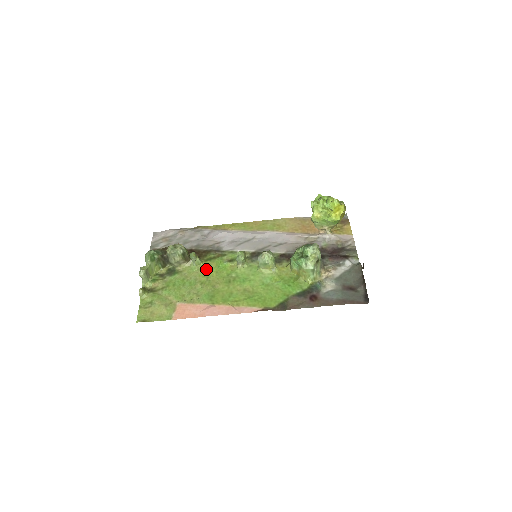
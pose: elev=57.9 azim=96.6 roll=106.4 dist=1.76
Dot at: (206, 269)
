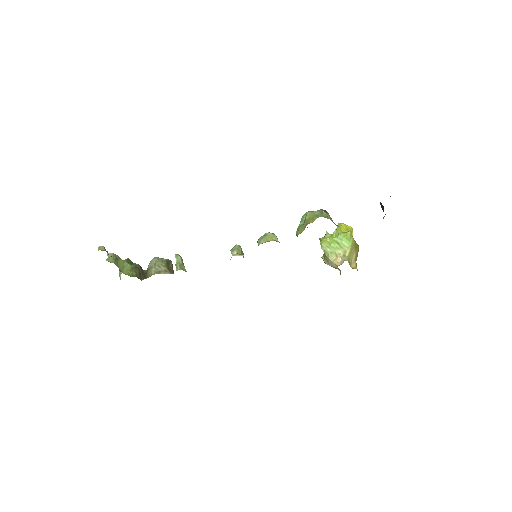
Dot at: occluded
